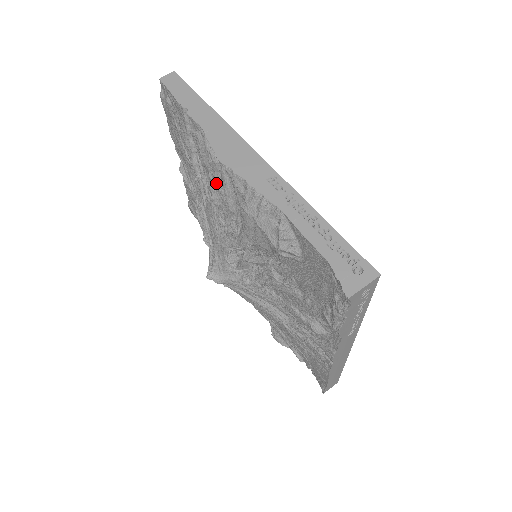
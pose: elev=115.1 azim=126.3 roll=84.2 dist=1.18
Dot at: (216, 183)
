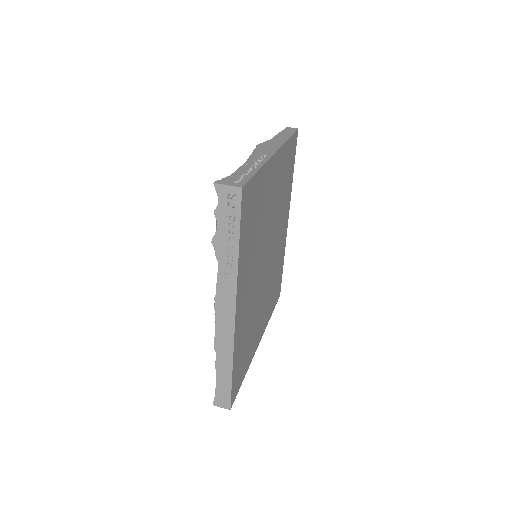
Dot at: occluded
